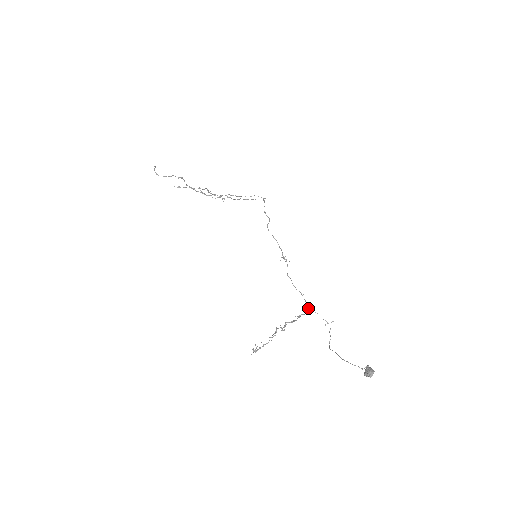
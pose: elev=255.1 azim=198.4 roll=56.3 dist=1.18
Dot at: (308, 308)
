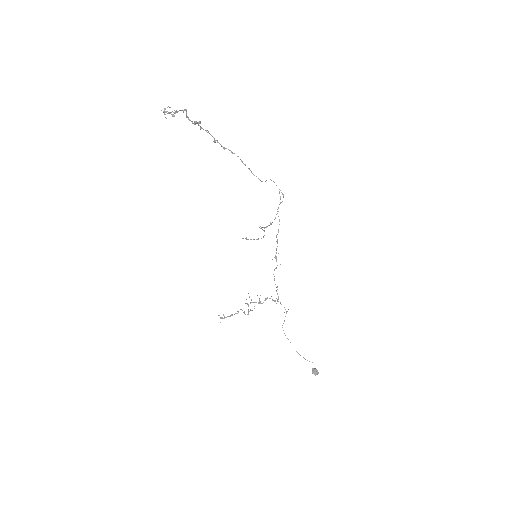
Dot at: (278, 301)
